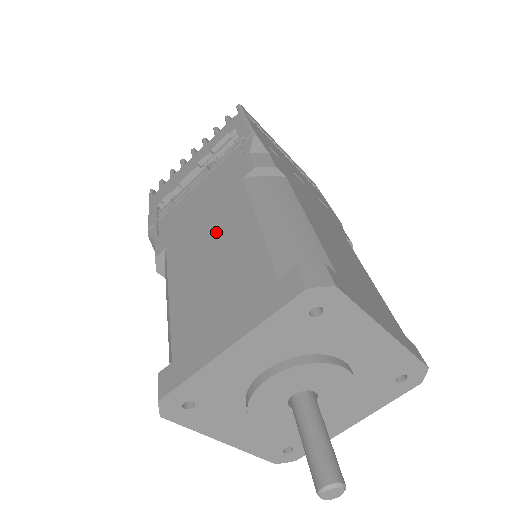
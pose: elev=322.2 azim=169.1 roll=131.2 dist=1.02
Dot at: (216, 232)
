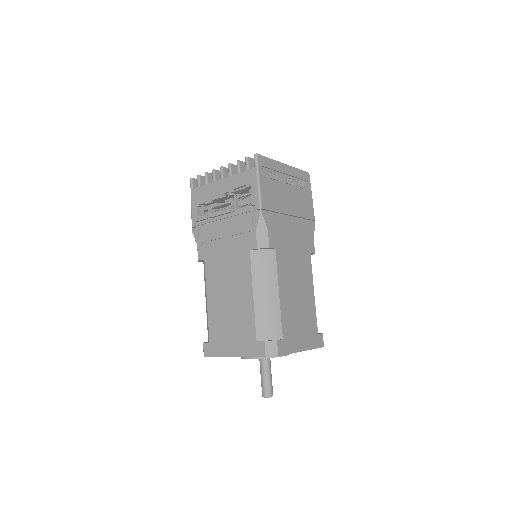
Dot at: (232, 280)
